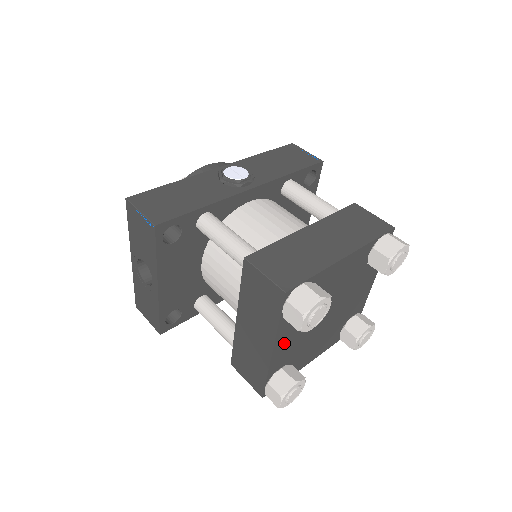
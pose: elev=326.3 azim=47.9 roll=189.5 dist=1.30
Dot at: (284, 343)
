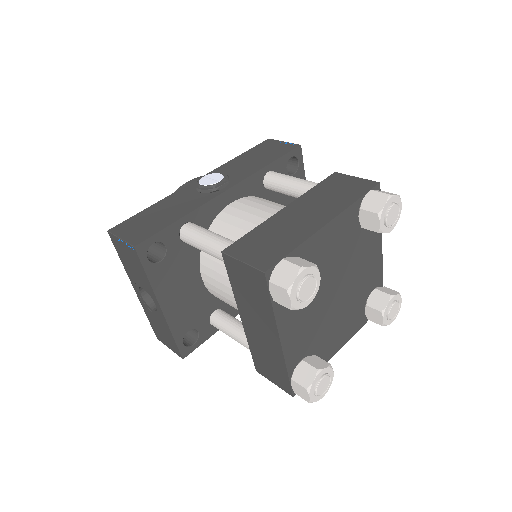
Dot at: (292, 331)
